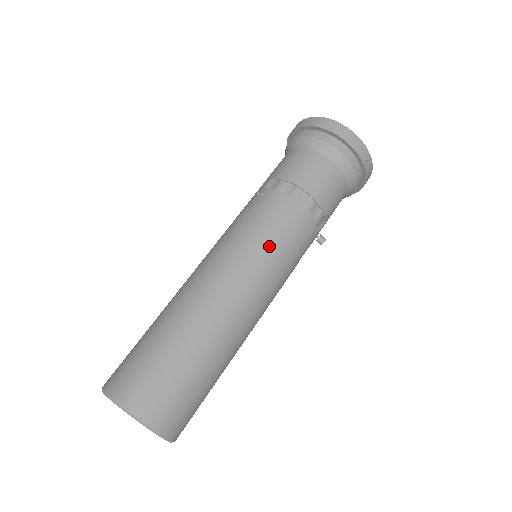
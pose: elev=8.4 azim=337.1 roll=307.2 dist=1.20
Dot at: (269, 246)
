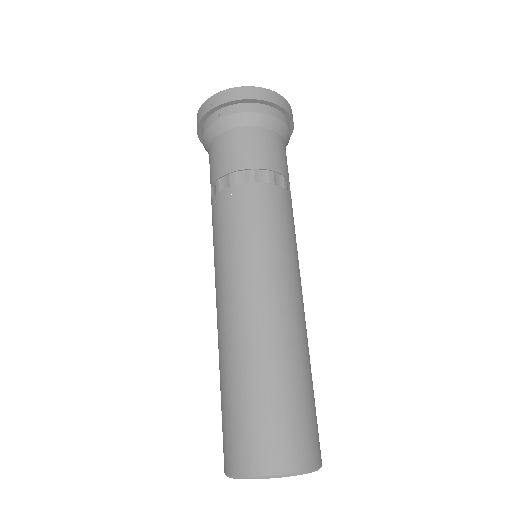
Dot at: (286, 242)
